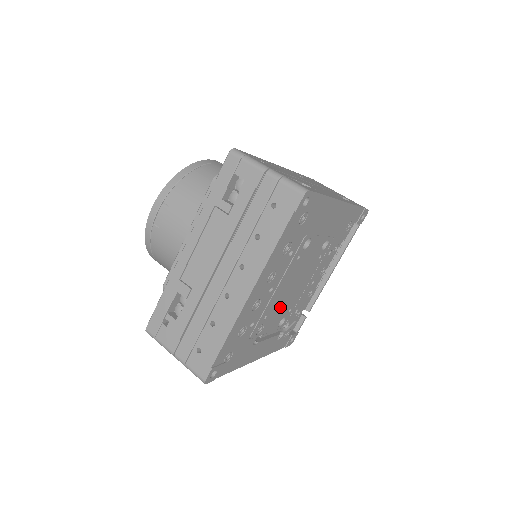
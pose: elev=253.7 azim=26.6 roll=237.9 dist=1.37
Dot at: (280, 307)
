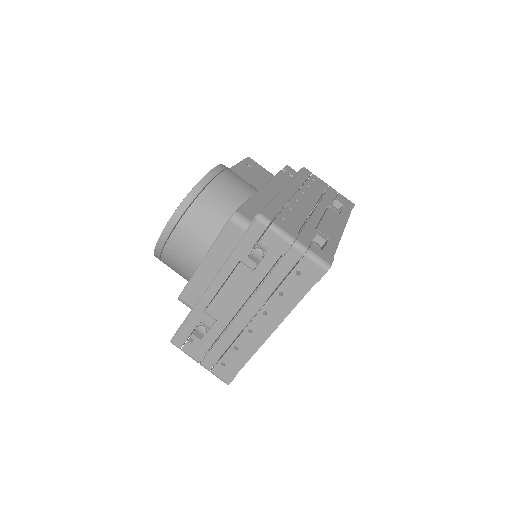
Dot at: occluded
